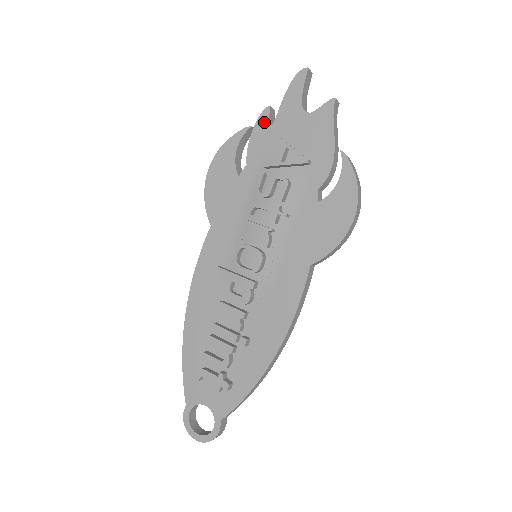
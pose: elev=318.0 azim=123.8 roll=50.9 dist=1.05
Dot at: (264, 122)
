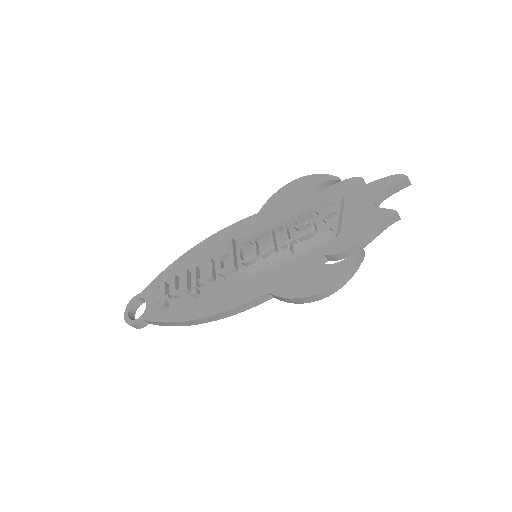
Dot at: (349, 184)
